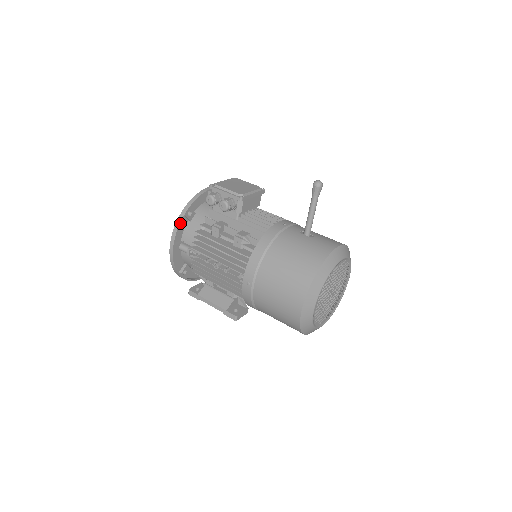
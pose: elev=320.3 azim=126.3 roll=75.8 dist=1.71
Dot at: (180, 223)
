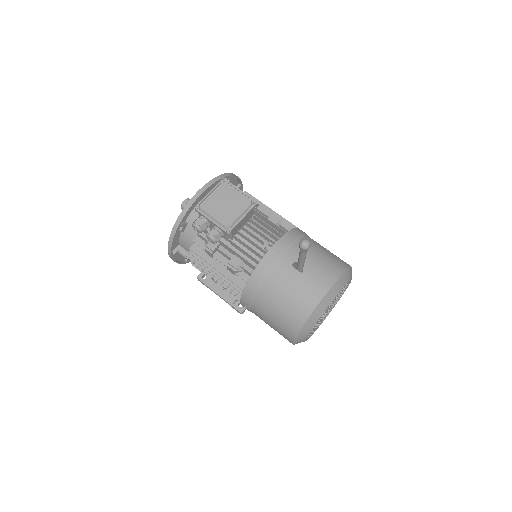
Dot at: (173, 241)
